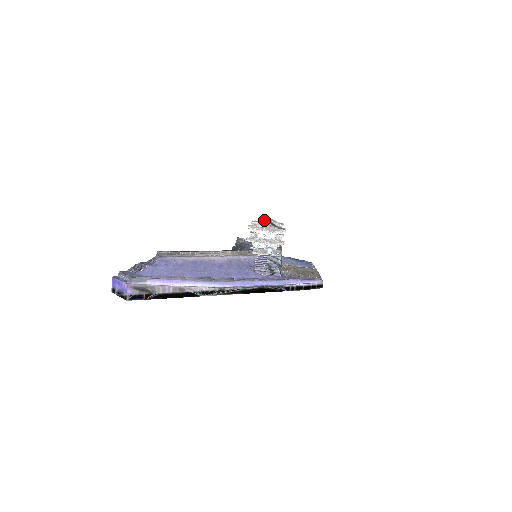
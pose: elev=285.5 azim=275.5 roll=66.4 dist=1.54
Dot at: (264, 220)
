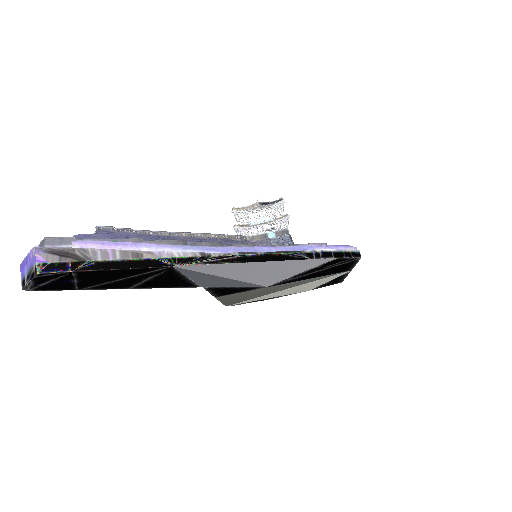
Dot at: occluded
